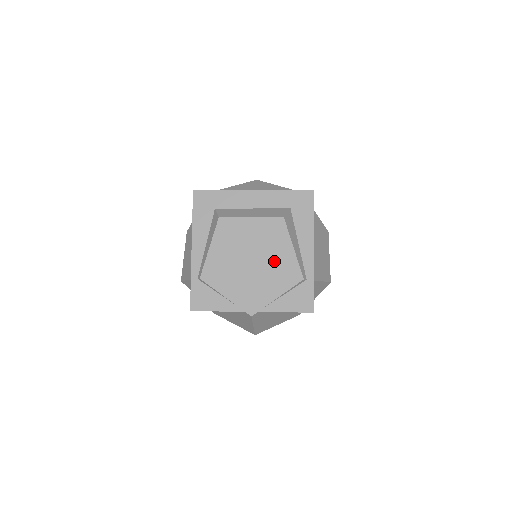
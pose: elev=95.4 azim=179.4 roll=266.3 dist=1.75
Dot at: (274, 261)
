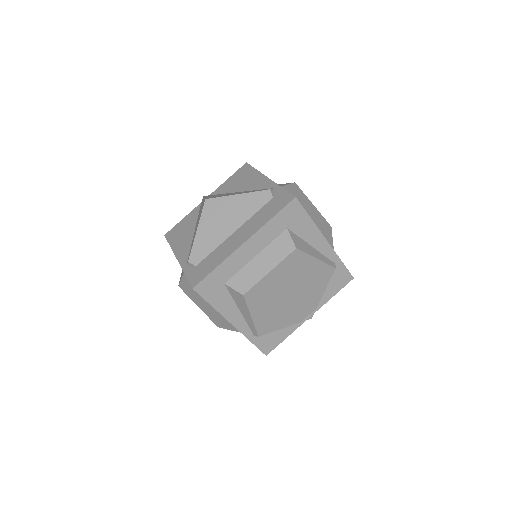
Dot at: (307, 279)
